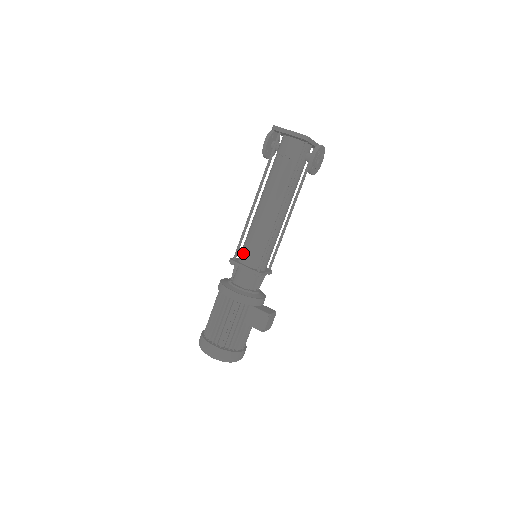
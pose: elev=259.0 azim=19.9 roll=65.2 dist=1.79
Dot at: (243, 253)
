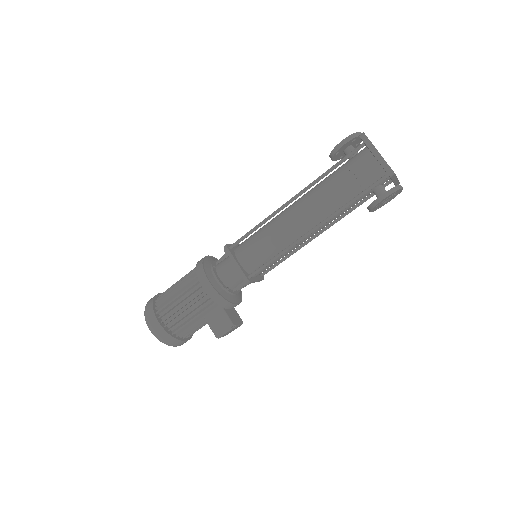
Dot at: (244, 247)
